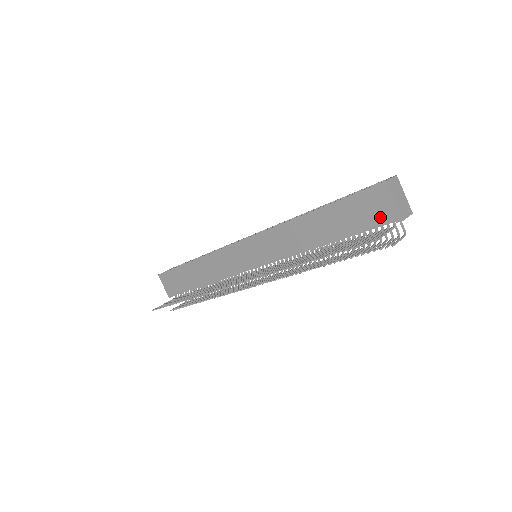
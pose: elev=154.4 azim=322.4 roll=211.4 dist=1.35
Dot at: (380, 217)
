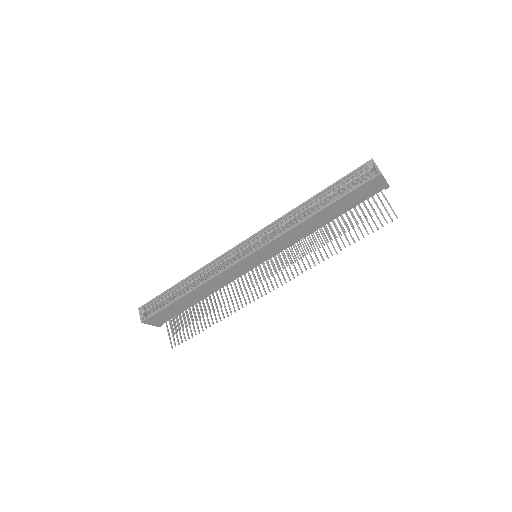
Dot at: (374, 192)
